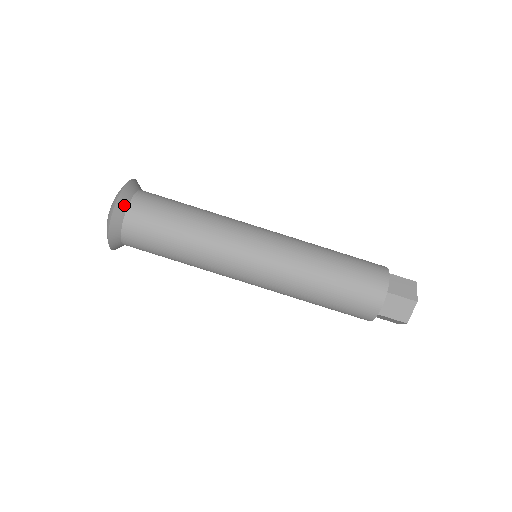
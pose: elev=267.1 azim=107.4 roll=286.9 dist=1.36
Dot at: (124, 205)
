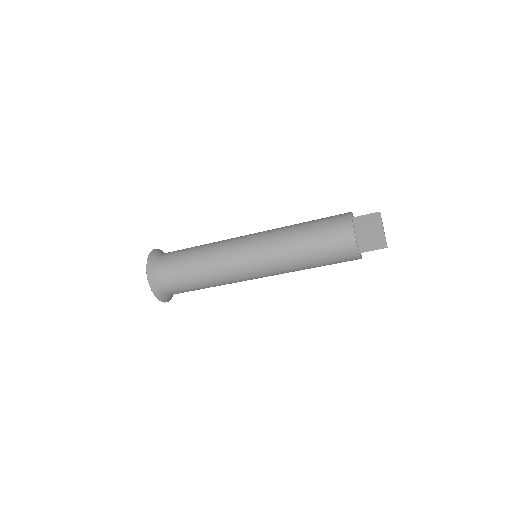
Dot at: (153, 275)
